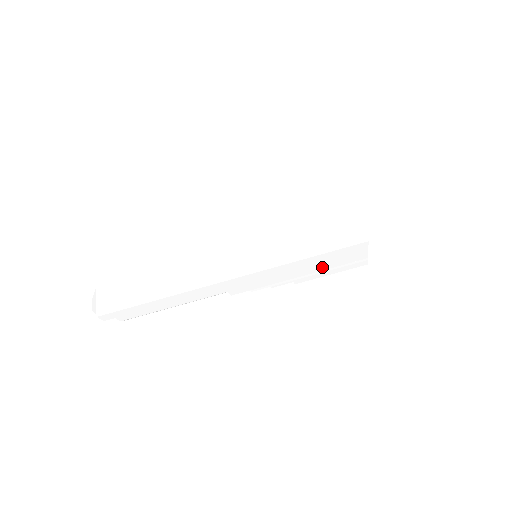
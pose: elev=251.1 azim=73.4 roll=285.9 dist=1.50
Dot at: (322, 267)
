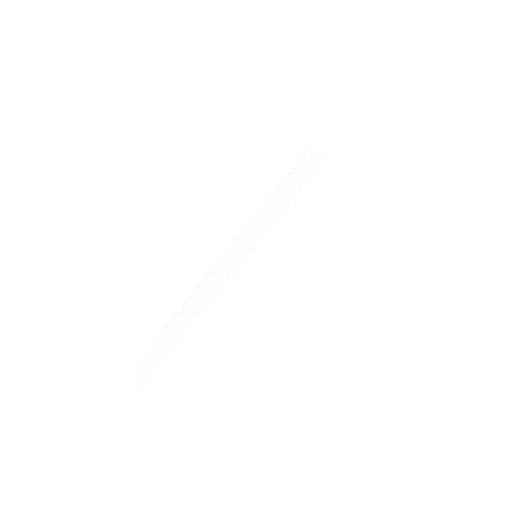
Dot at: (314, 221)
